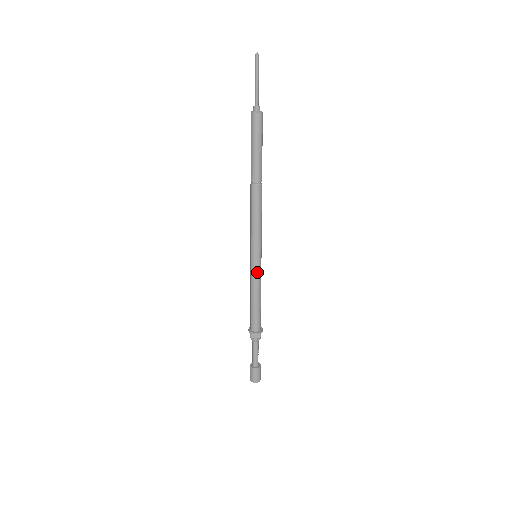
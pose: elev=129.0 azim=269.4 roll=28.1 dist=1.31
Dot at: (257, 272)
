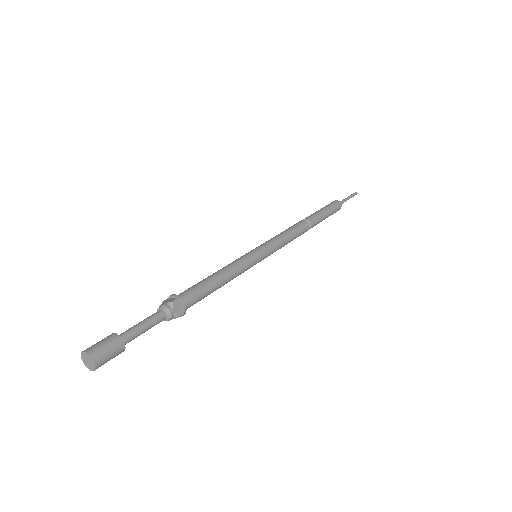
Dot at: (243, 257)
